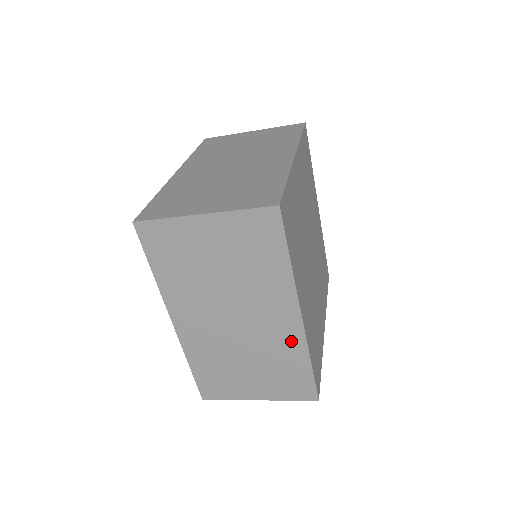
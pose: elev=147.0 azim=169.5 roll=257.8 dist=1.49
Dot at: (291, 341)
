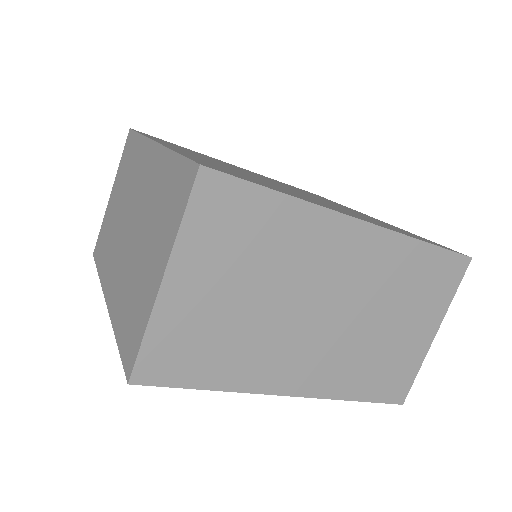
Dot at: (386, 252)
